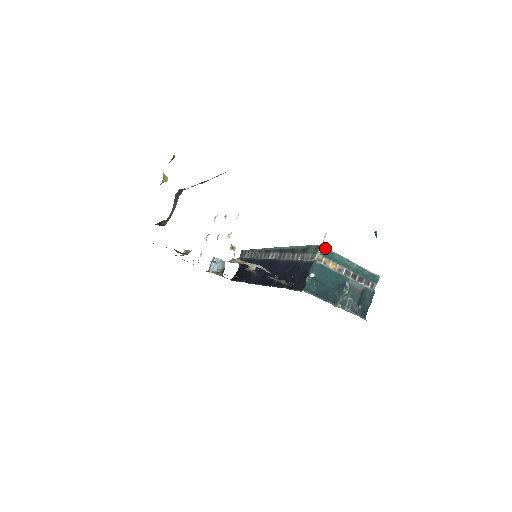
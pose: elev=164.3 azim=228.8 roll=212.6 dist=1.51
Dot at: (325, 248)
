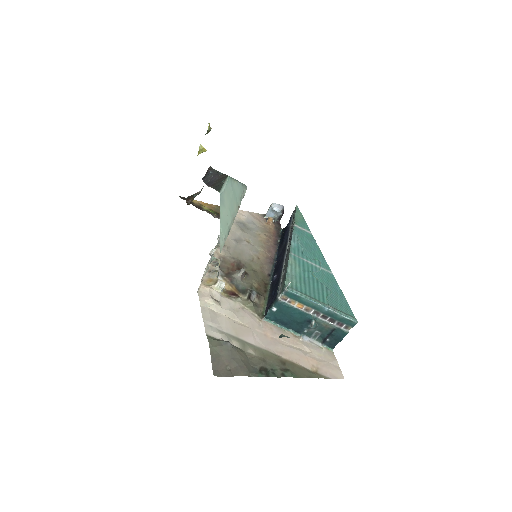
Dot at: (290, 291)
